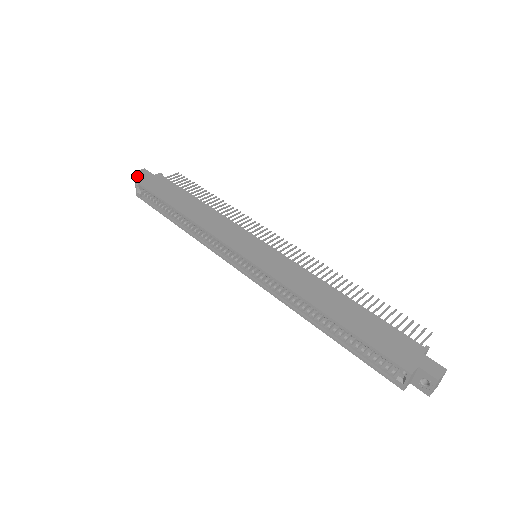
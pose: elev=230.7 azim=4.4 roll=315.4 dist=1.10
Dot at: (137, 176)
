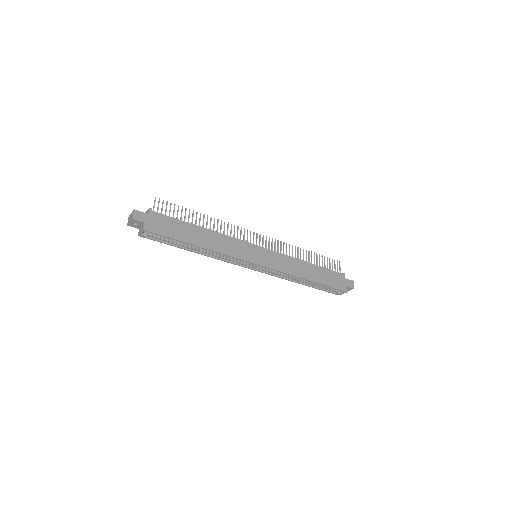
Dot at: (136, 221)
